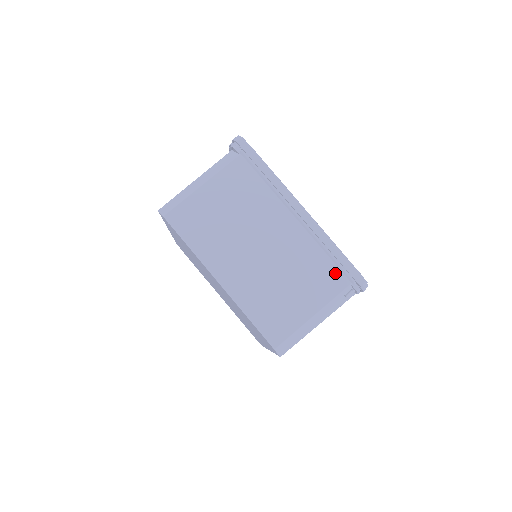
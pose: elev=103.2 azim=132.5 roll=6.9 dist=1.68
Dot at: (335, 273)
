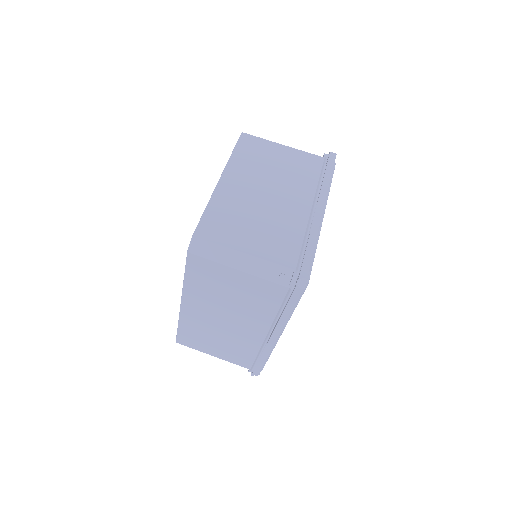
Dot at: (293, 253)
